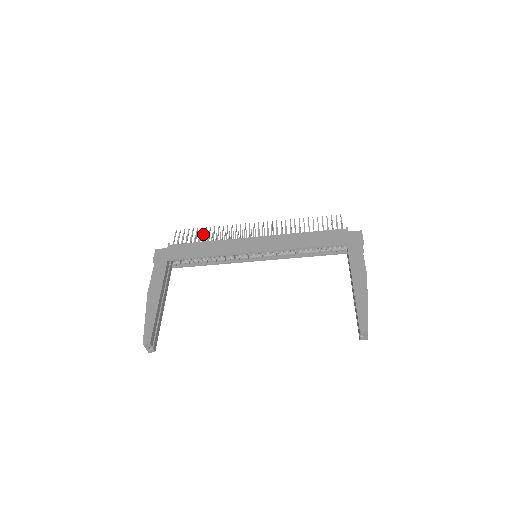
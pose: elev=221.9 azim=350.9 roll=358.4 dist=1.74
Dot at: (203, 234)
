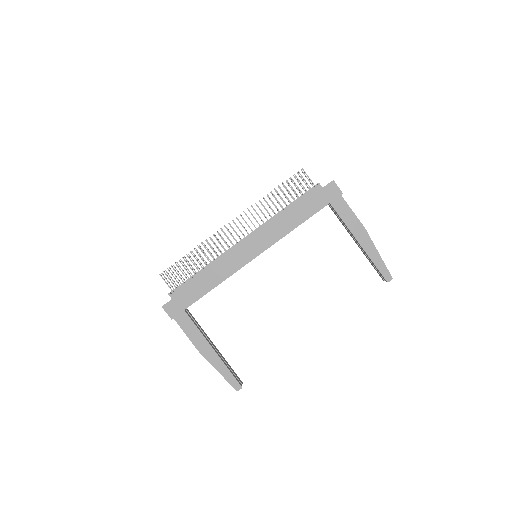
Dot at: (184, 257)
